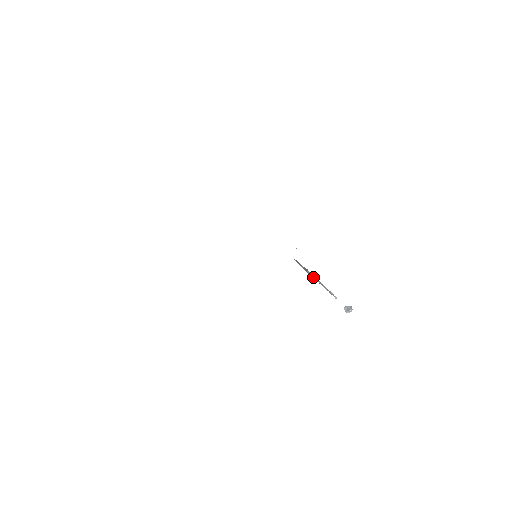
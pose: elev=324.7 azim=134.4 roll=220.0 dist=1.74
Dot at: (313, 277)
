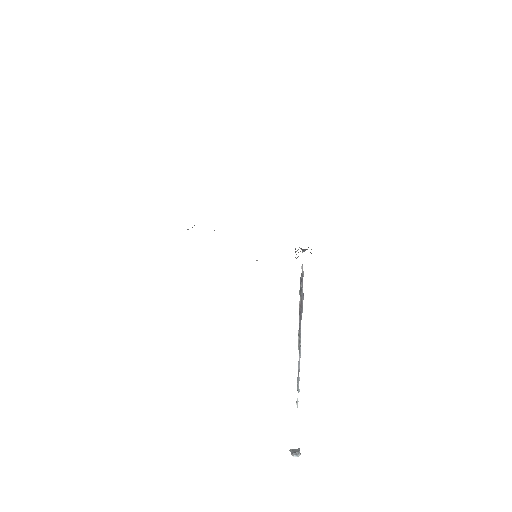
Dot at: (300, 323)
